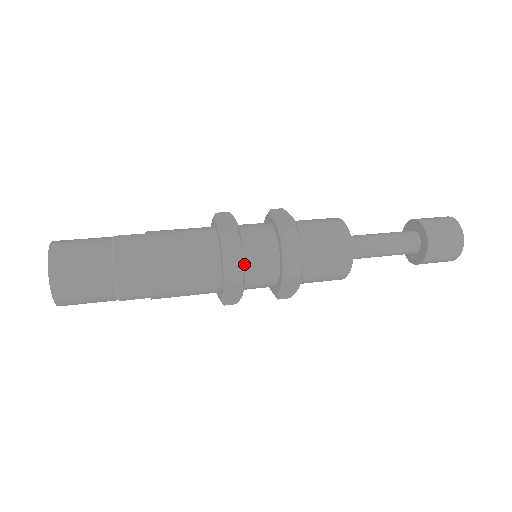
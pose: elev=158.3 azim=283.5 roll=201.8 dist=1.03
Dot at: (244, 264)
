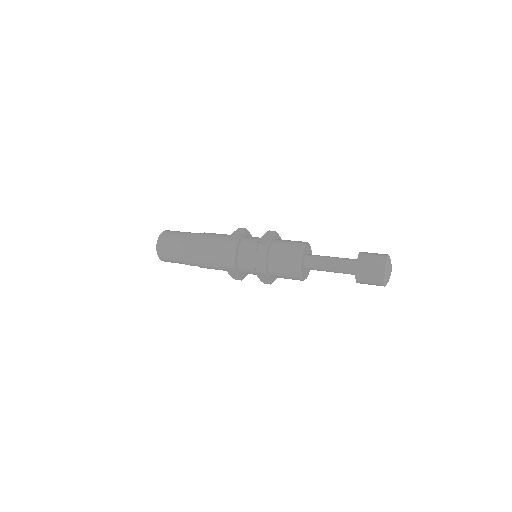
Dot at: (238, 259)
